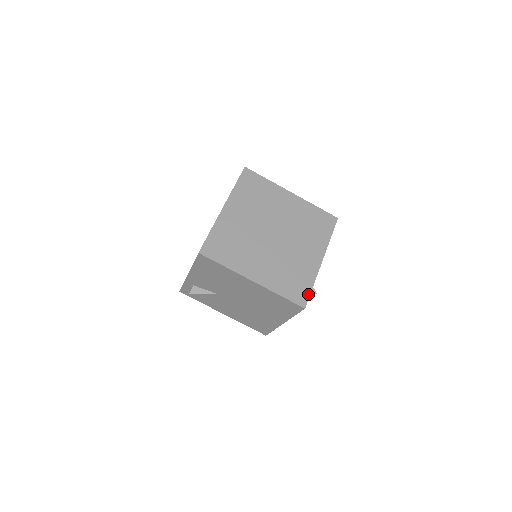
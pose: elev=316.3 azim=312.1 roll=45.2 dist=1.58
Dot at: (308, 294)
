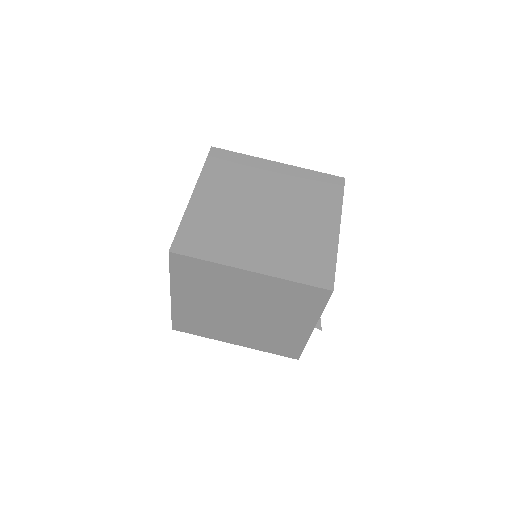
Dot at: (299, 352)
